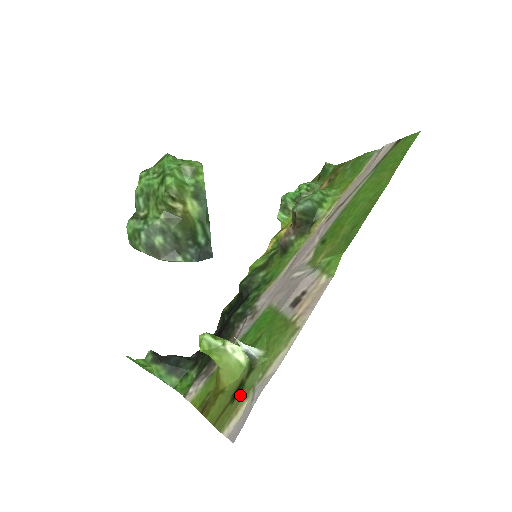
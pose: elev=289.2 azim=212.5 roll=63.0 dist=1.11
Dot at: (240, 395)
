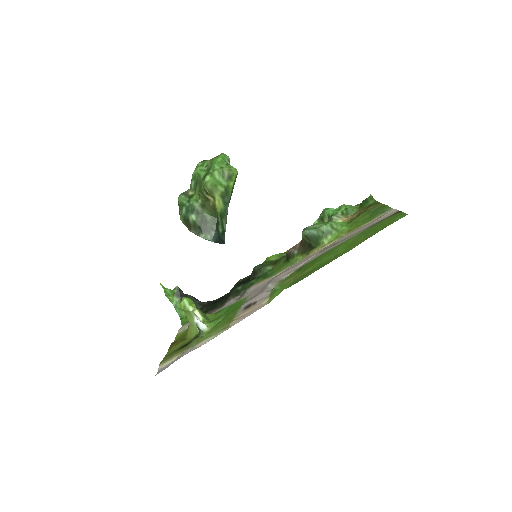
Dot at: (182, 349)
